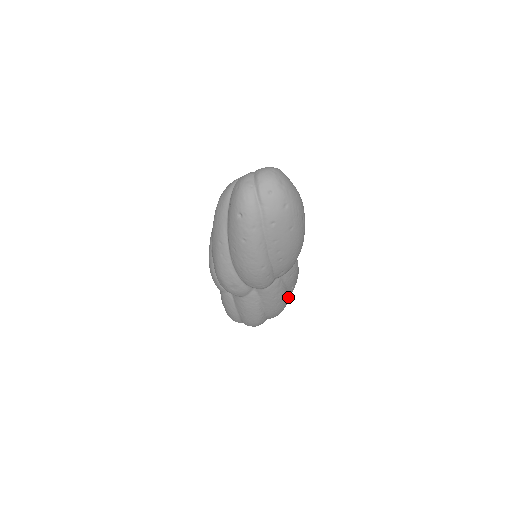
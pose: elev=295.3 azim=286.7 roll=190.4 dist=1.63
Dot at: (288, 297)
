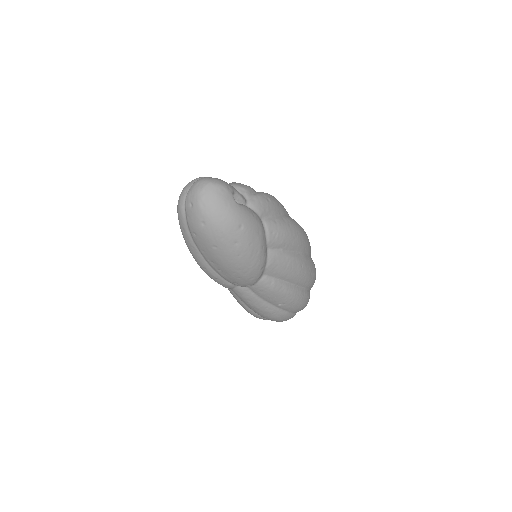
Dot at: (280, 311)
